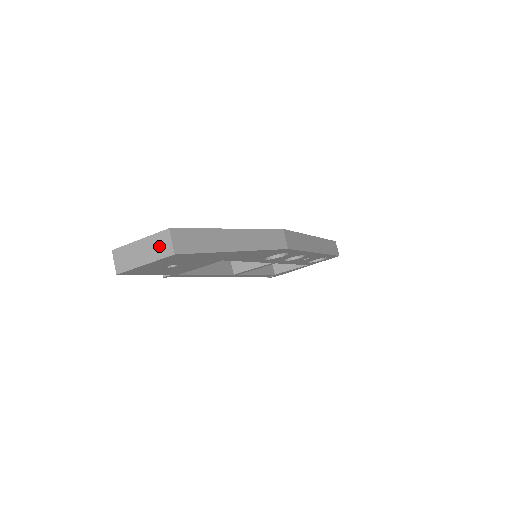
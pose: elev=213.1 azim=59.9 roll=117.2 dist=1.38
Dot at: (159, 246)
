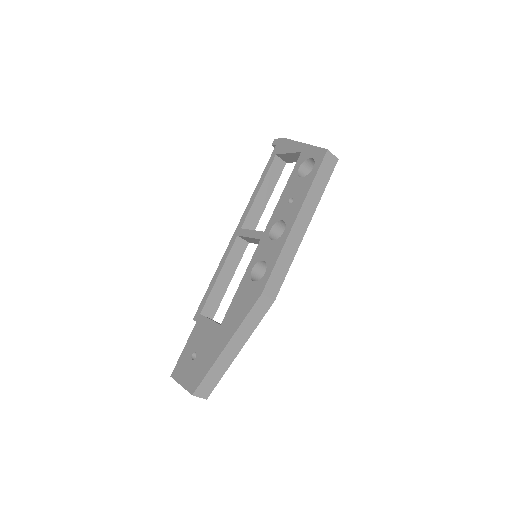
Dot at: occluded
